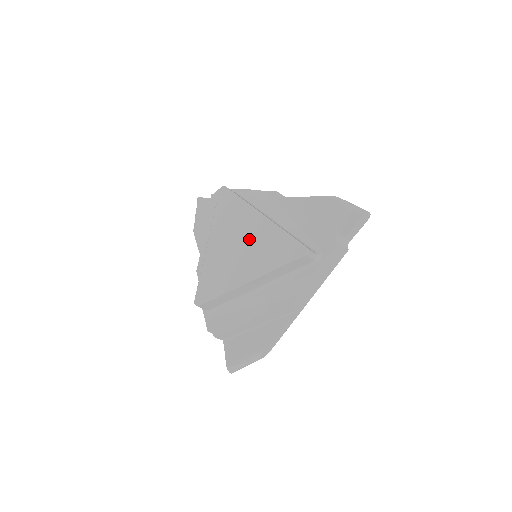
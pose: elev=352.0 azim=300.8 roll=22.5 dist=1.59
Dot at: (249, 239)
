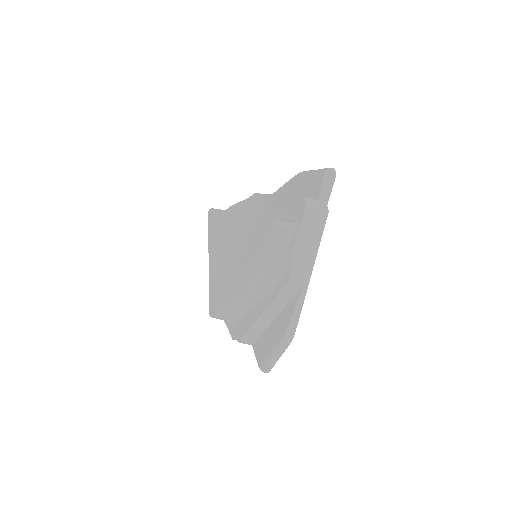
Dot at: (234, 238)
